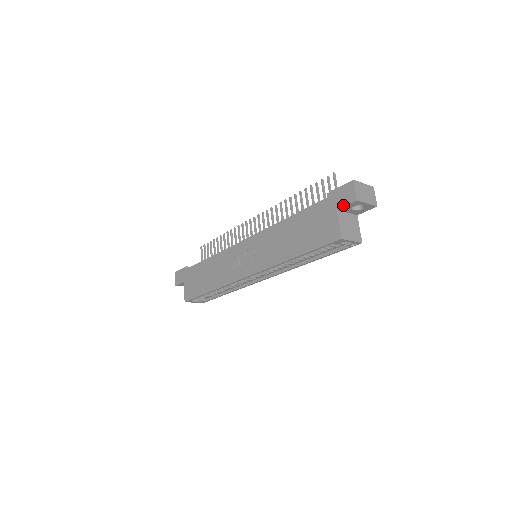
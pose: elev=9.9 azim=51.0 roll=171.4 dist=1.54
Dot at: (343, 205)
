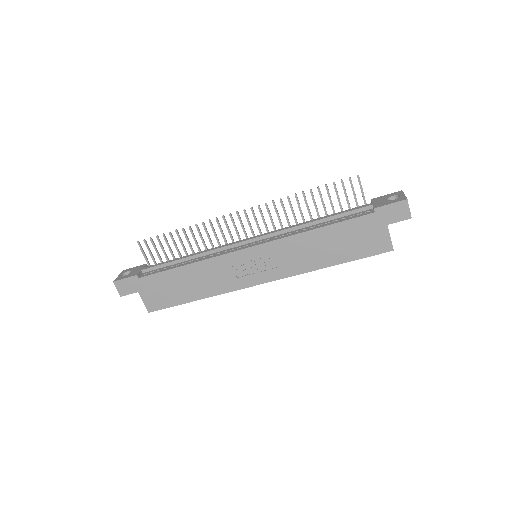
Dot at: (396, 221)
